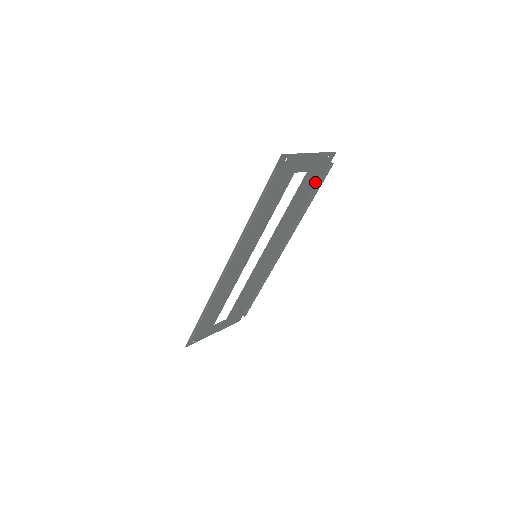
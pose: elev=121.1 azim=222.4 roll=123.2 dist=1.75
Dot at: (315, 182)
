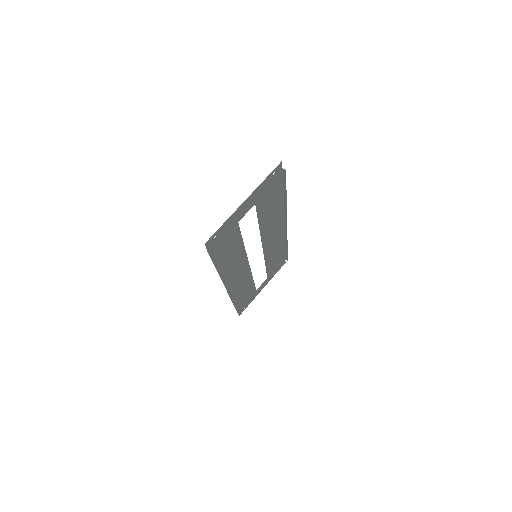
Dot at: (277, 189)
